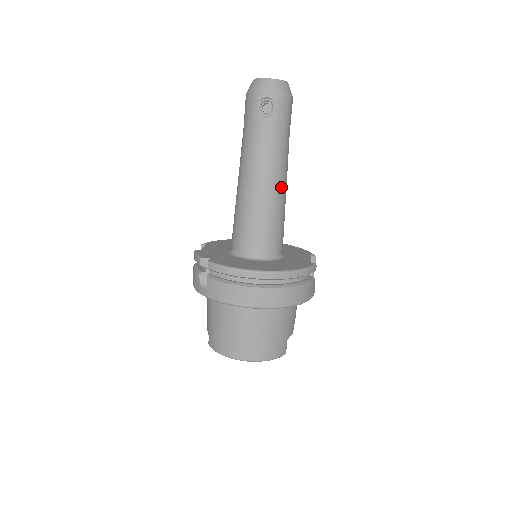
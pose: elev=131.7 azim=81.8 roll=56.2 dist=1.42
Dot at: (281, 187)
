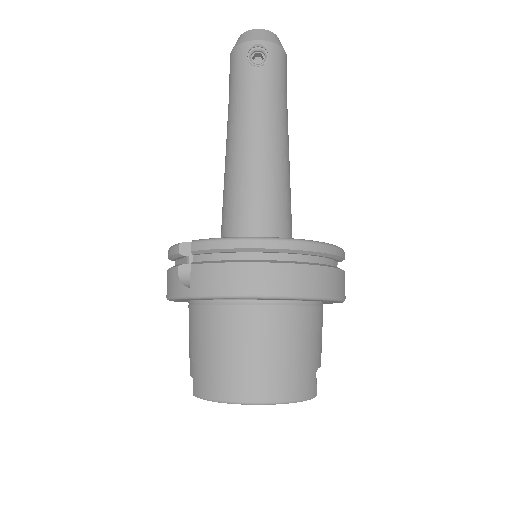
Dot at: (284, 153)
